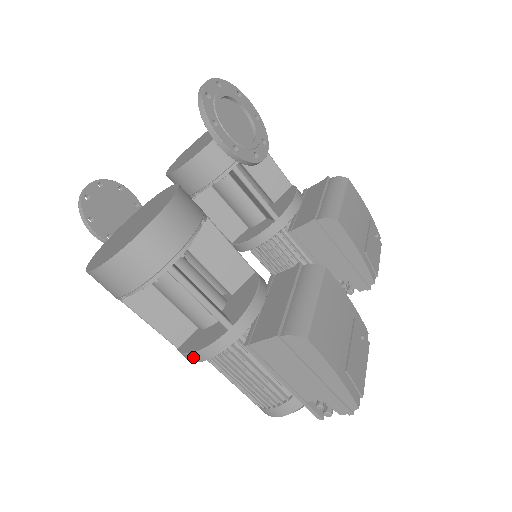
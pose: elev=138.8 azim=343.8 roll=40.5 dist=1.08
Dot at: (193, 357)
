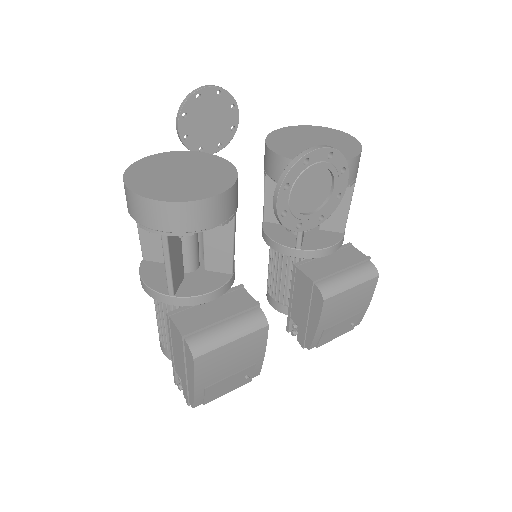
Dot at: (141, 279)
